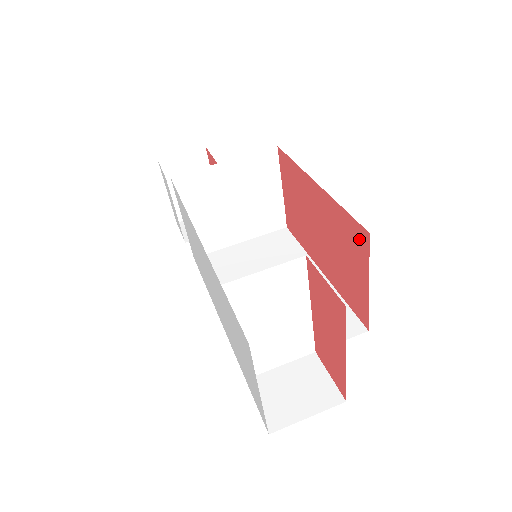
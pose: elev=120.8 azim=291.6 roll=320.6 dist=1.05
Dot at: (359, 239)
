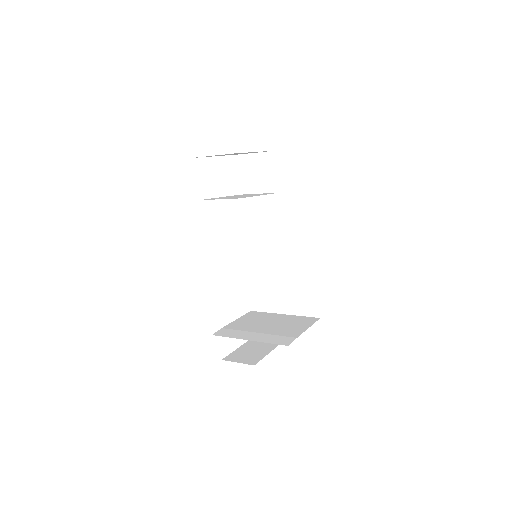
Dot at: occluded
